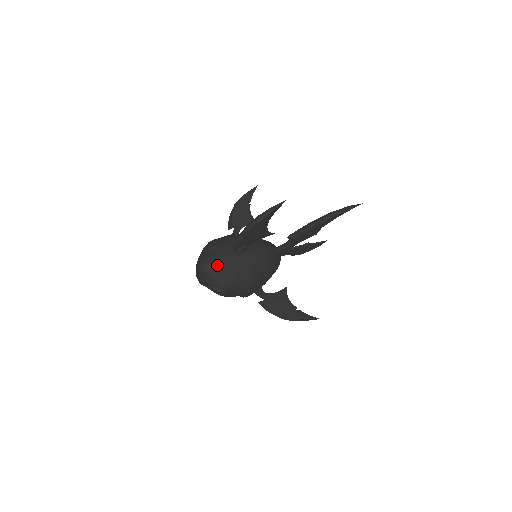
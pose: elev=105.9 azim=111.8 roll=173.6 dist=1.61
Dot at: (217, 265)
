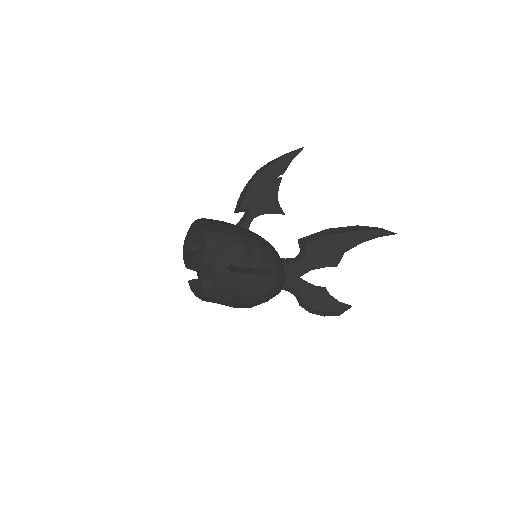
Dot at: (211, 220)
